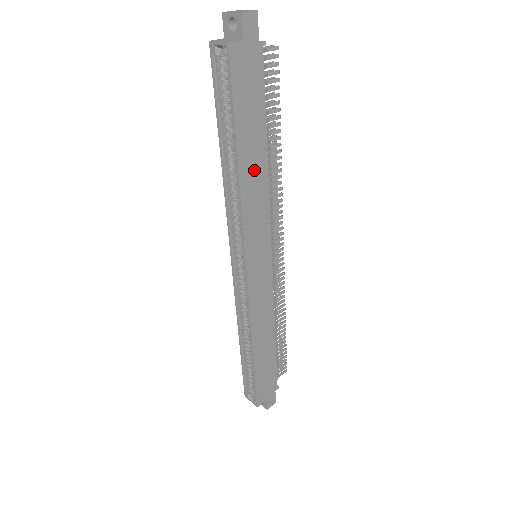
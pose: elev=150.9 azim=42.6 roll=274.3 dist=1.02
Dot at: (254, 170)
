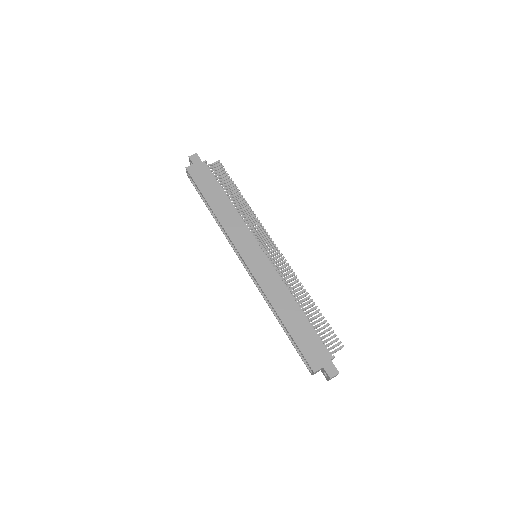
Dot at: (224, 209)
